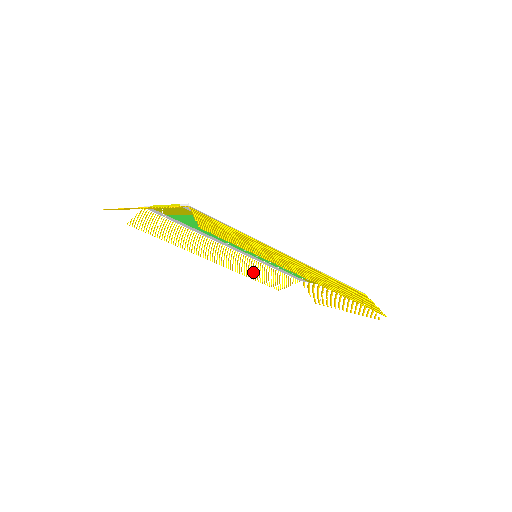
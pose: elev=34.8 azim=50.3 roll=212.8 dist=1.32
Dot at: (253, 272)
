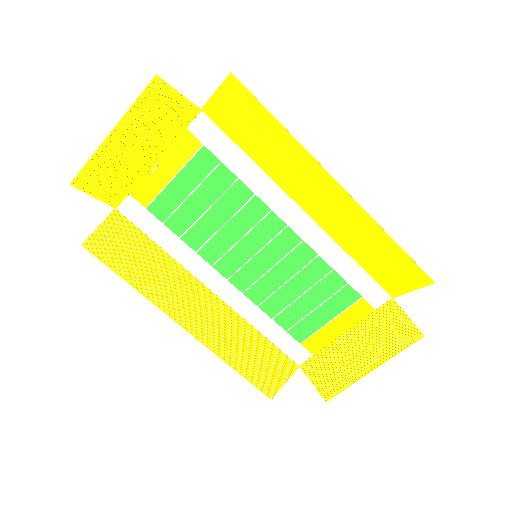
Dot at: (238, 350)
